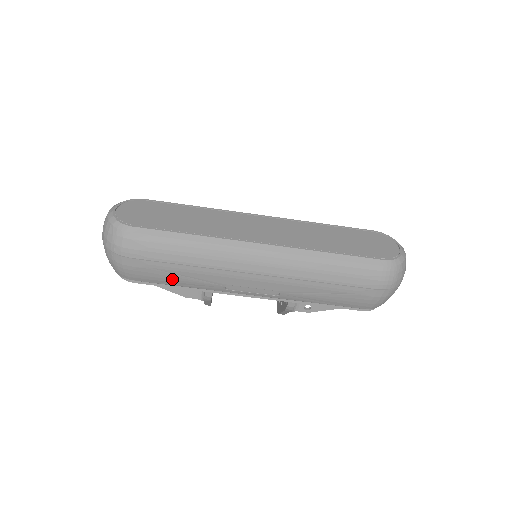
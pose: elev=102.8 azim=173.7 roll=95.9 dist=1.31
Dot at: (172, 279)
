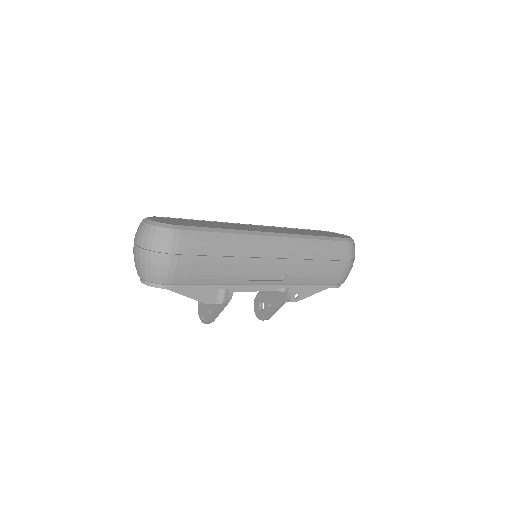
Dot at: (208, 275)
